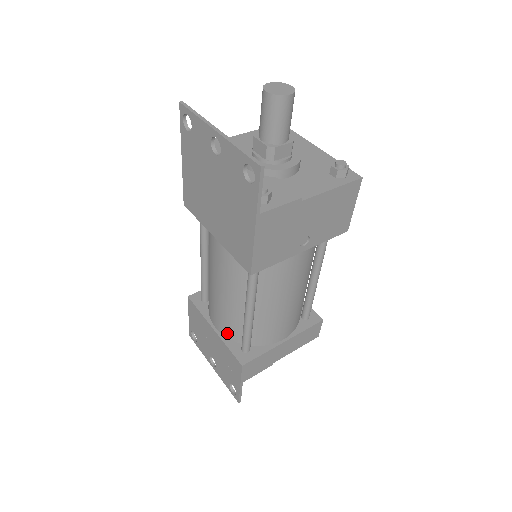
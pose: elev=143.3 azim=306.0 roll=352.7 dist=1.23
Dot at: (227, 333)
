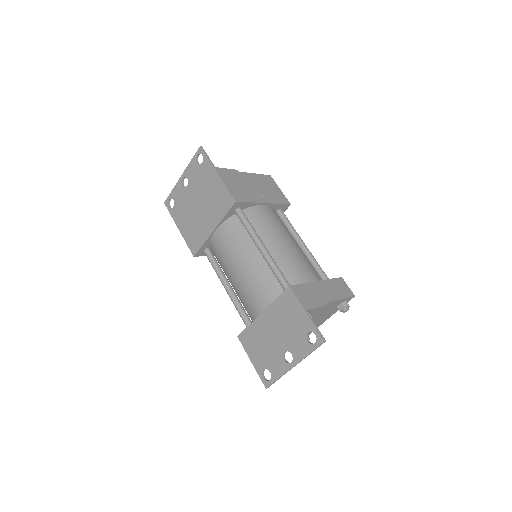
Dot at: (270, 298)
